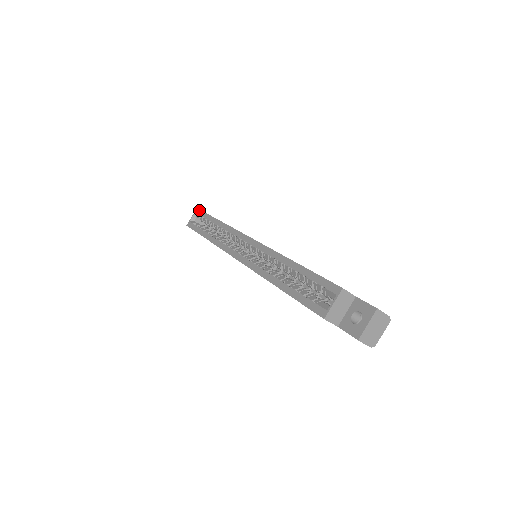
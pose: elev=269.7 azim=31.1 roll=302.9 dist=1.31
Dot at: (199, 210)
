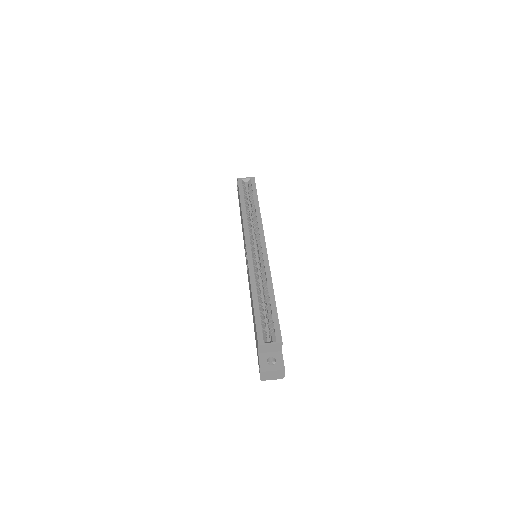
Dot at: occluded
